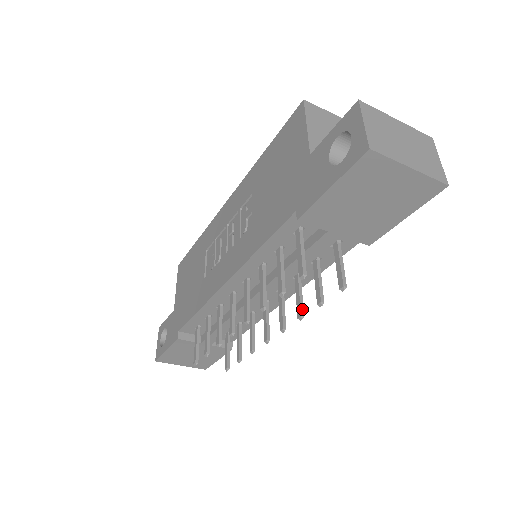
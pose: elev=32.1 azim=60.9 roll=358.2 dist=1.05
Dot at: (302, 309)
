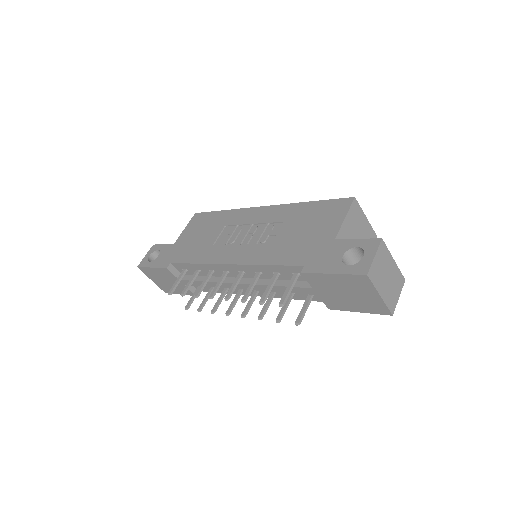
Dot at: (264, 314)
